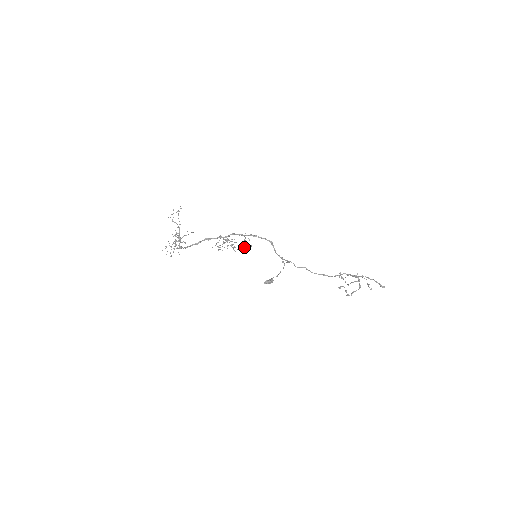
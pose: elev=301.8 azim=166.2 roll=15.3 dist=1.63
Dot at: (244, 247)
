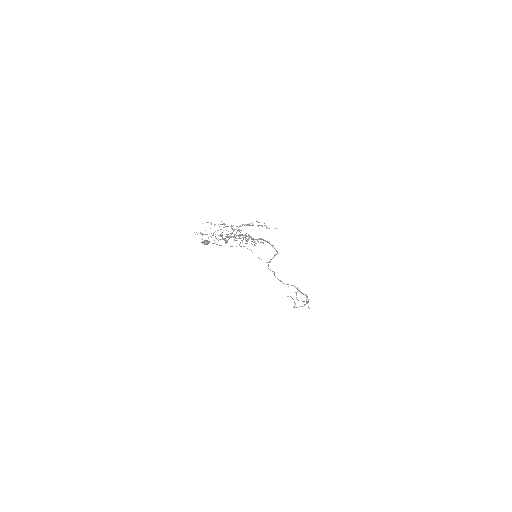
Dot at: occluded
